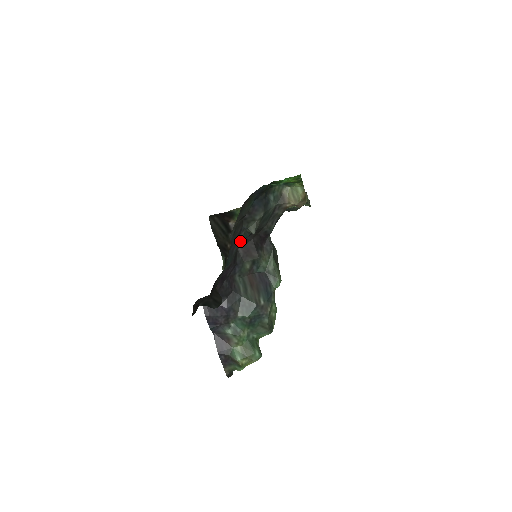
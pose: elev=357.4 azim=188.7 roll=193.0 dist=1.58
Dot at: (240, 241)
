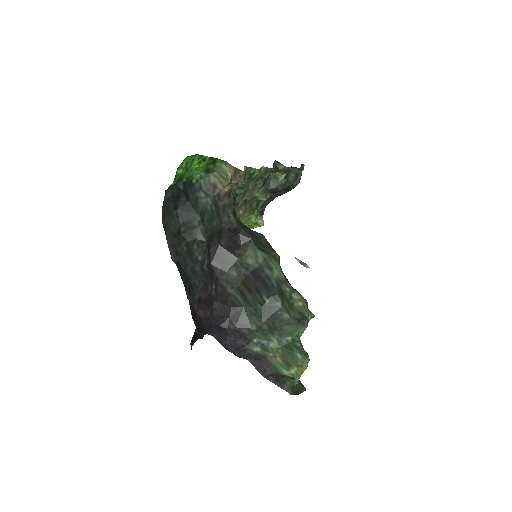
Dot at: (199, 256)
